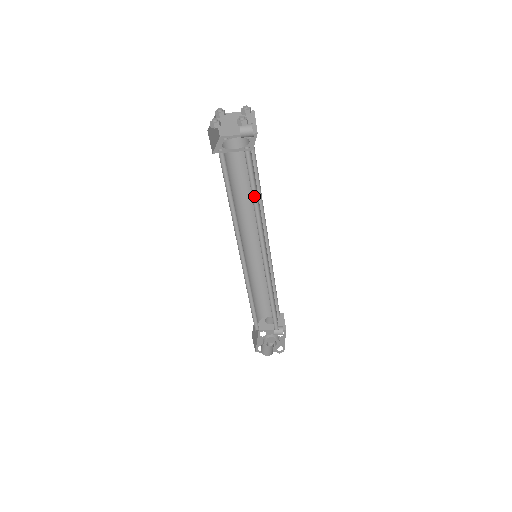
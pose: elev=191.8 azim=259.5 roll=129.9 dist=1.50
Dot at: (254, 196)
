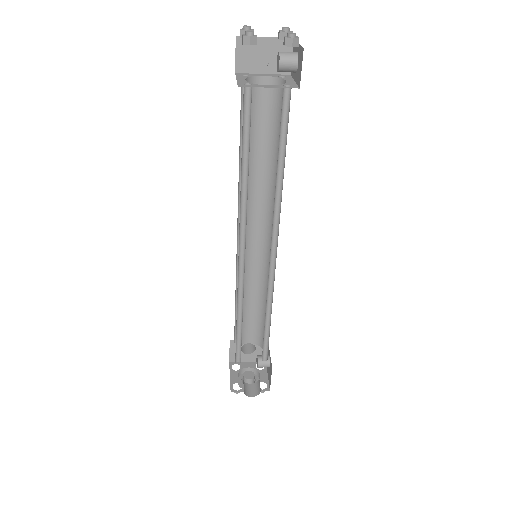
Dot at: (279, 164)
